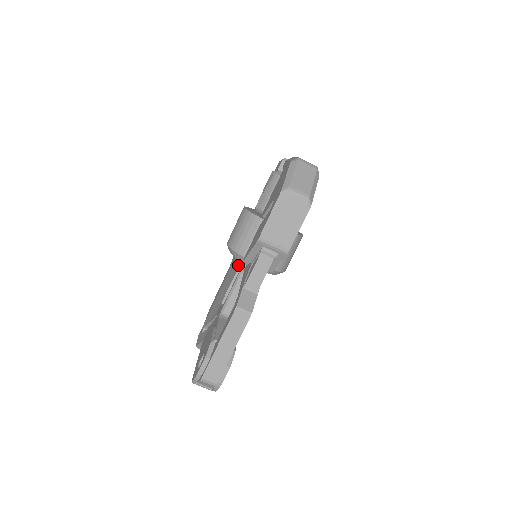
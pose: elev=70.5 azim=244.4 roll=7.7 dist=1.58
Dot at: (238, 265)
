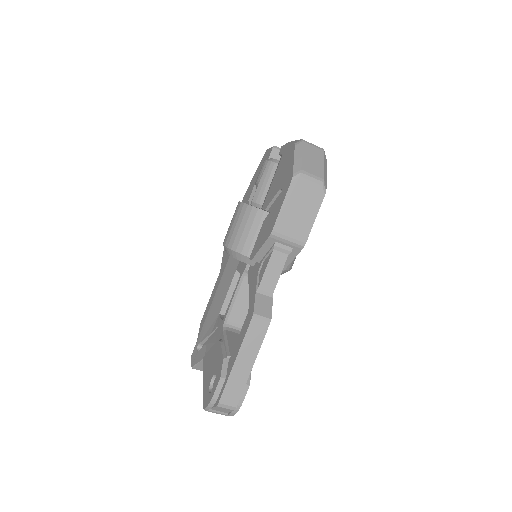
Dot at: (235, 269)
